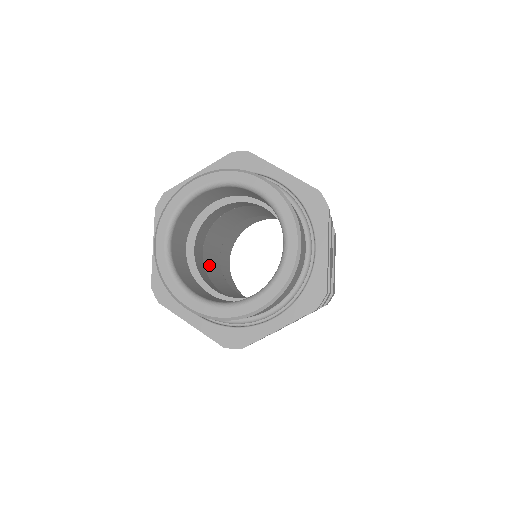
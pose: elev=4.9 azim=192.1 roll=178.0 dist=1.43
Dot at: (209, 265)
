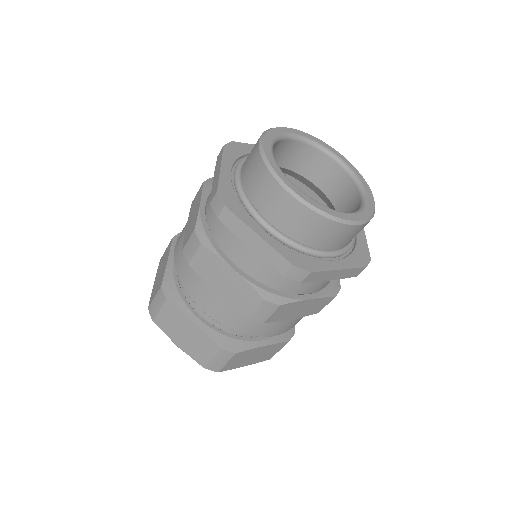
Dot at: occluded
